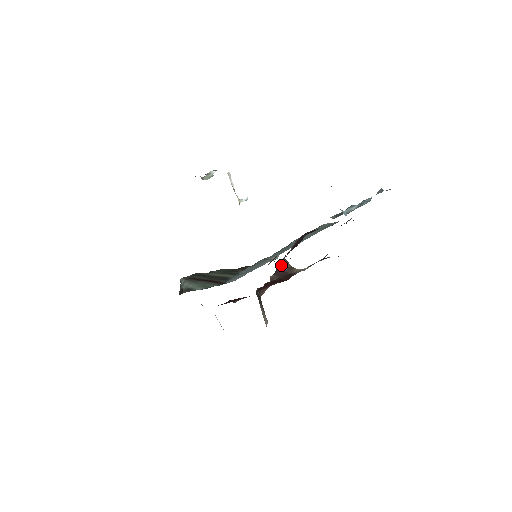
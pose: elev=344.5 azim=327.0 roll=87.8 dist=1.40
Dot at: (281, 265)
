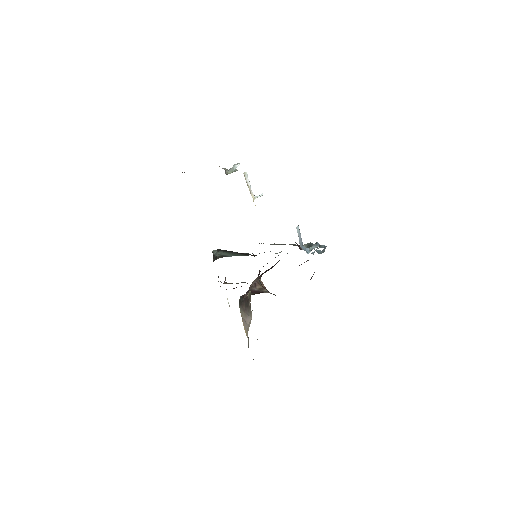
Dot at: (252, 288)
